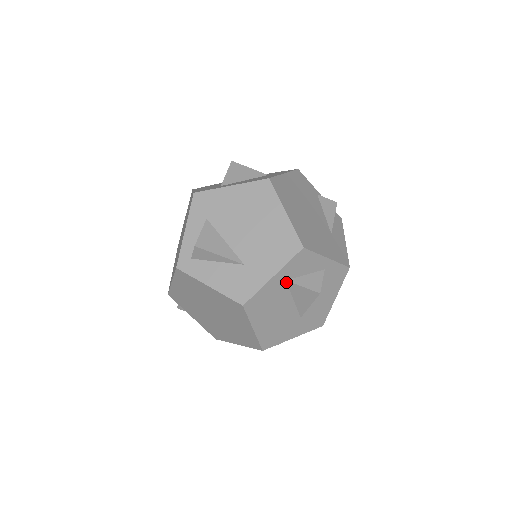
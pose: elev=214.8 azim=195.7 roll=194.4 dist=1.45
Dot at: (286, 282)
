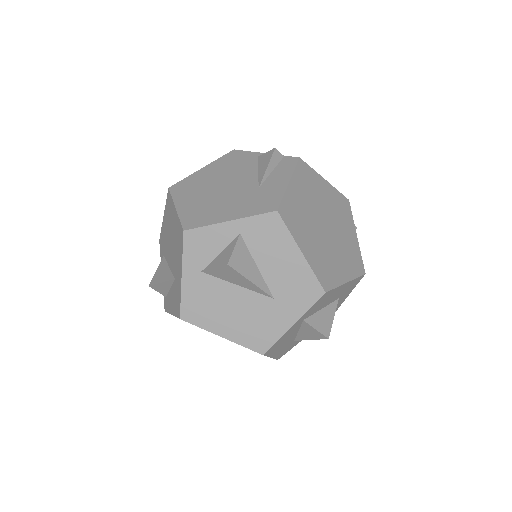
Dot at: (204, 273)
